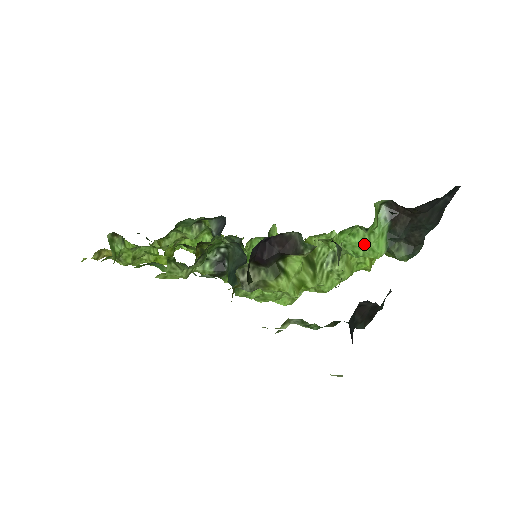
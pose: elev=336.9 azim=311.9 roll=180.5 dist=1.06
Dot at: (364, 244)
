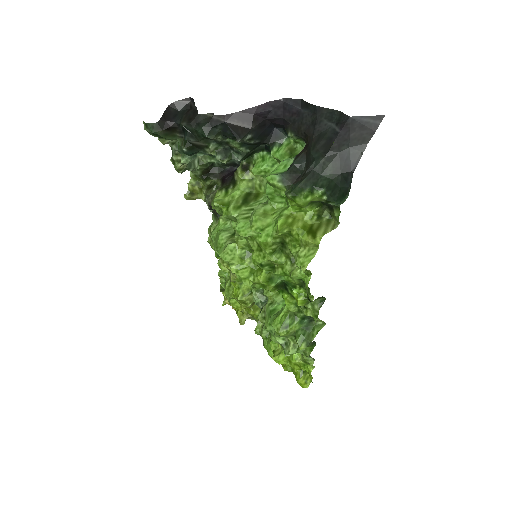
Dot at: occluded
